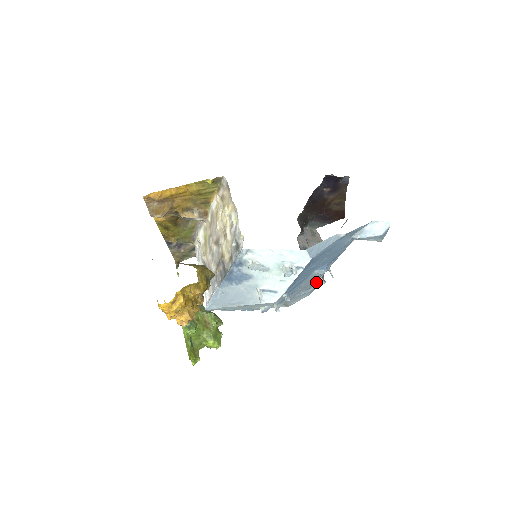
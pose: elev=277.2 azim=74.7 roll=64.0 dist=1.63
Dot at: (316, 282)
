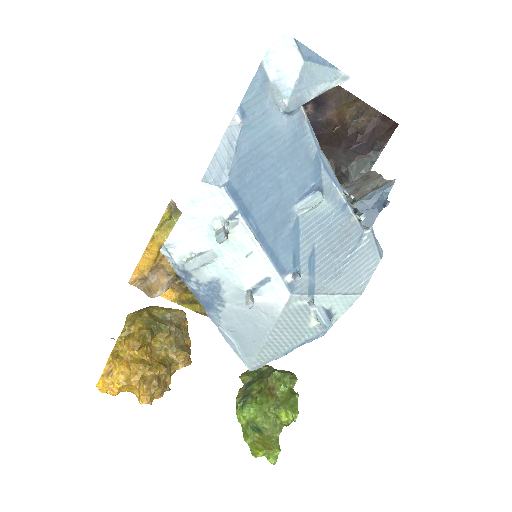
Dot at: (359, 227)
